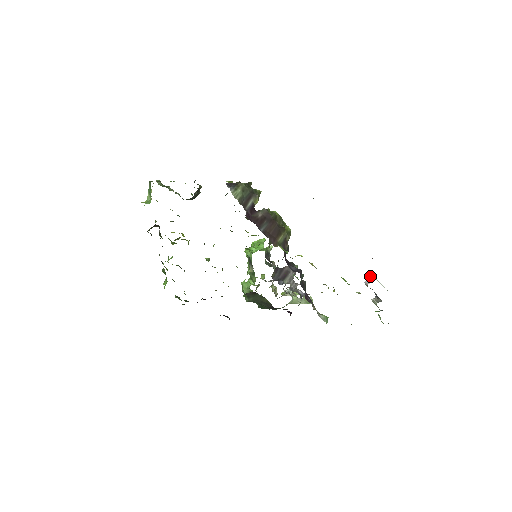
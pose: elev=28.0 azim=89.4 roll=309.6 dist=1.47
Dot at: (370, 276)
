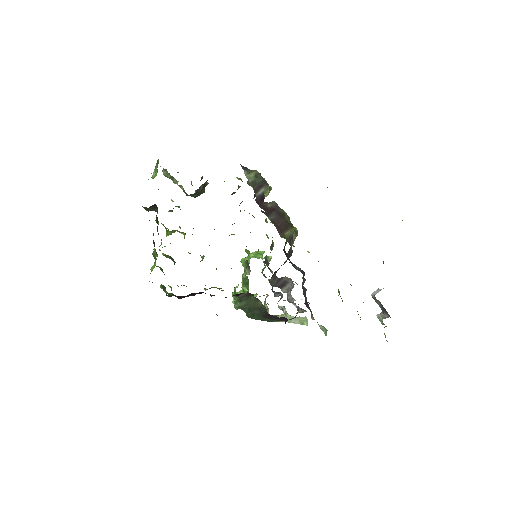
Dot at: (377, 289)
